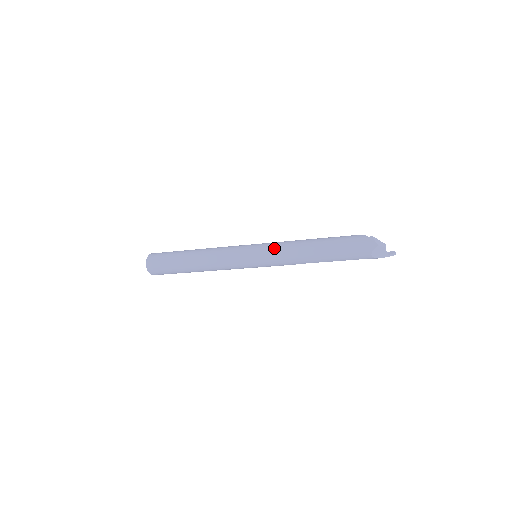
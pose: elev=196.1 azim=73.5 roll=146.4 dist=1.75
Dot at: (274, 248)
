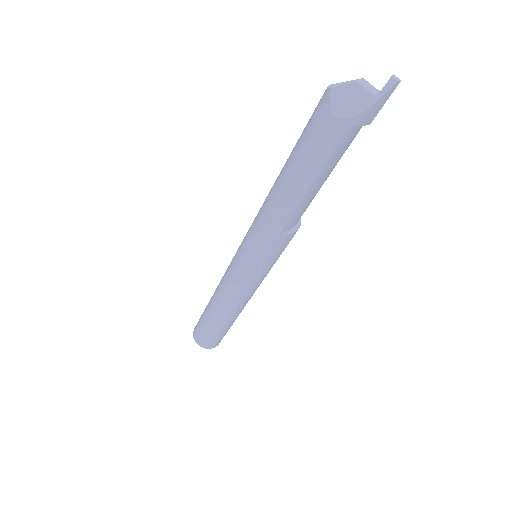
Dot at: (251, 225)
